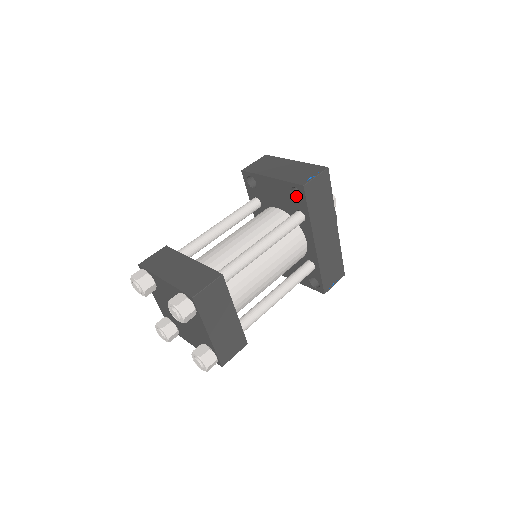
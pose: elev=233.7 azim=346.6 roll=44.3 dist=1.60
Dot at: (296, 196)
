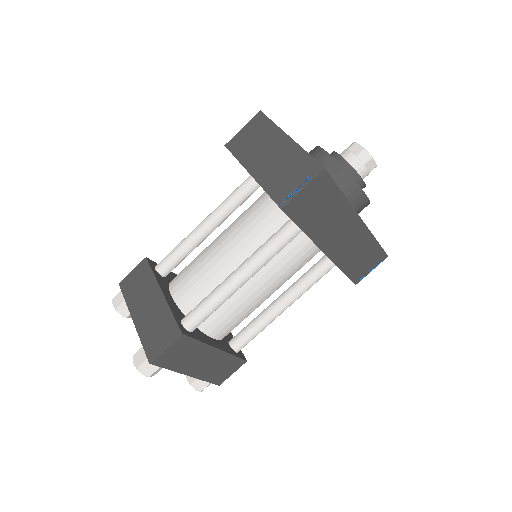
Dot at: occluded
